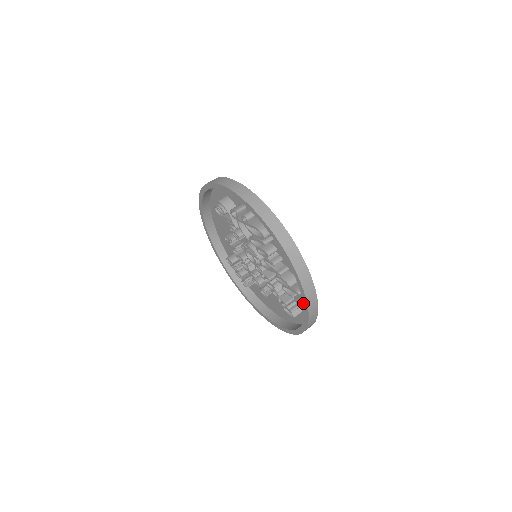
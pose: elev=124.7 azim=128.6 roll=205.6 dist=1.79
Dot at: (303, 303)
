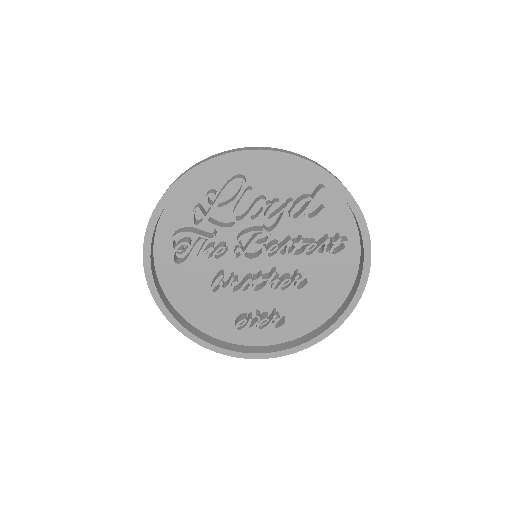
Dot at: occluded
